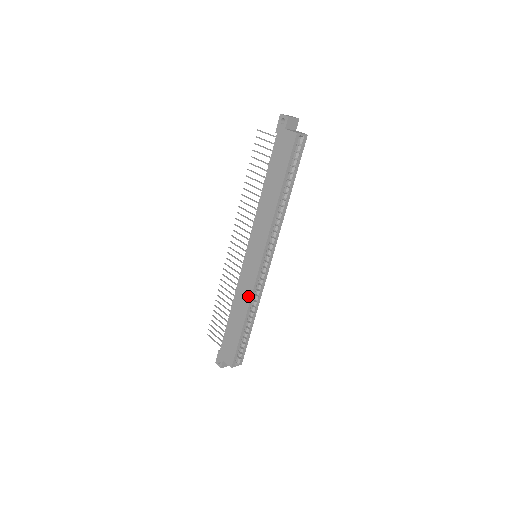
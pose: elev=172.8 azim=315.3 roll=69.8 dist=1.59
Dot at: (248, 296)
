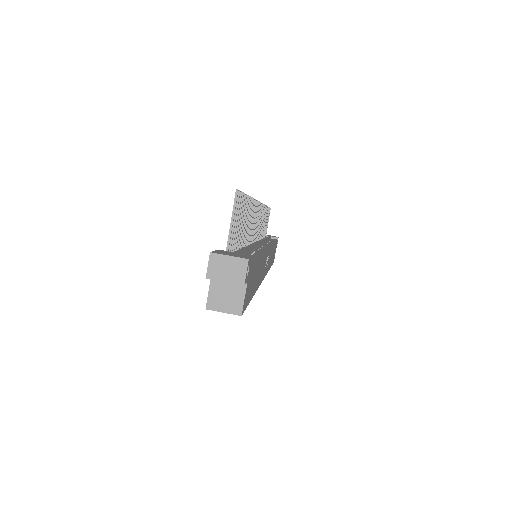
Dot at: occluded
